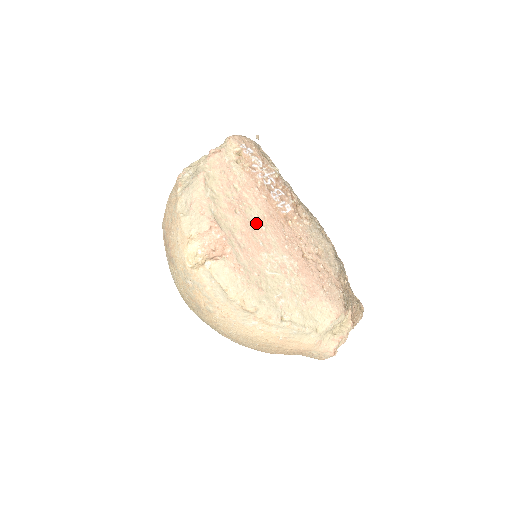
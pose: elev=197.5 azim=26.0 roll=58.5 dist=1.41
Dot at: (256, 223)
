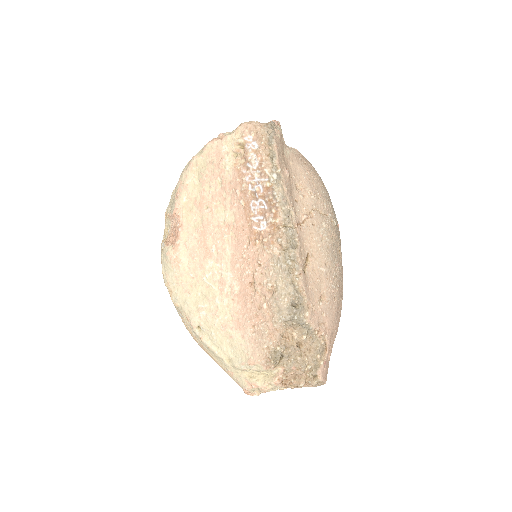
Dot at: (220, 227)
